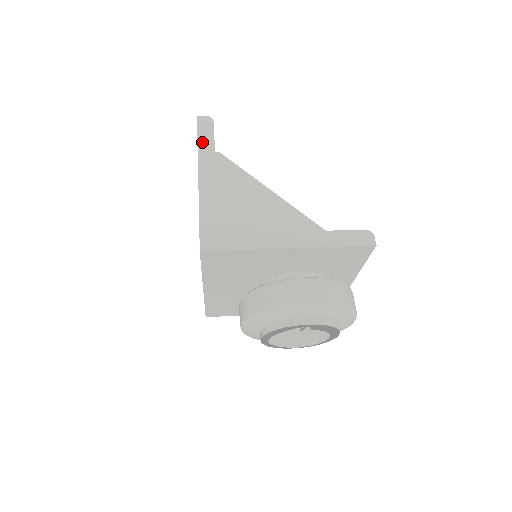
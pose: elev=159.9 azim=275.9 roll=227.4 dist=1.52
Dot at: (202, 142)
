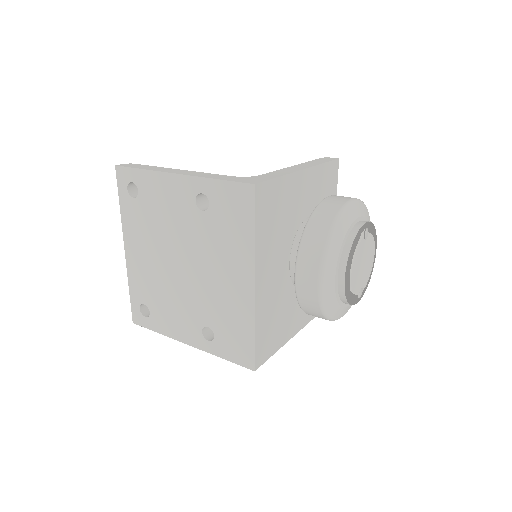
Dot at: (145, 168)
